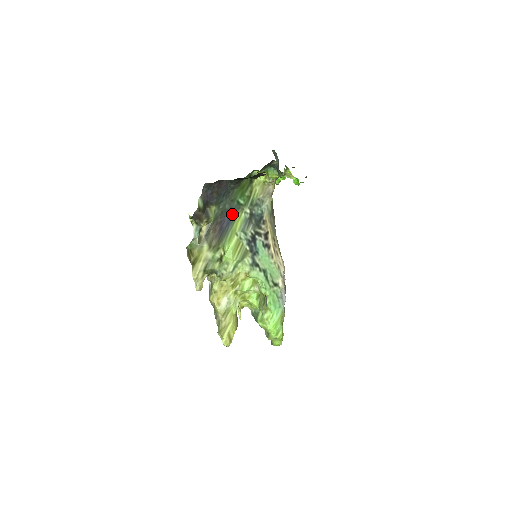
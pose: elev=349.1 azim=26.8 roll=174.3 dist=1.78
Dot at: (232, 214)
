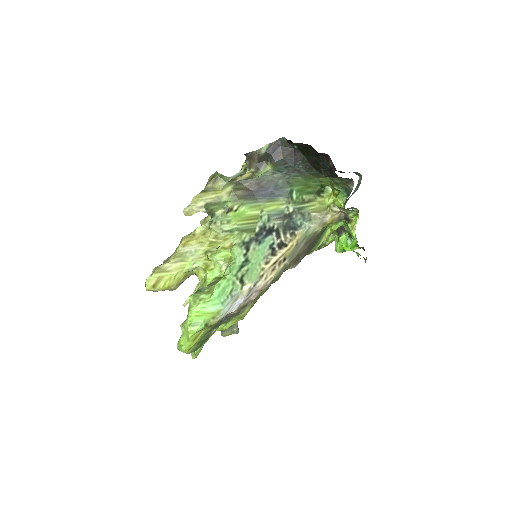
Dot at: (277, 194)
